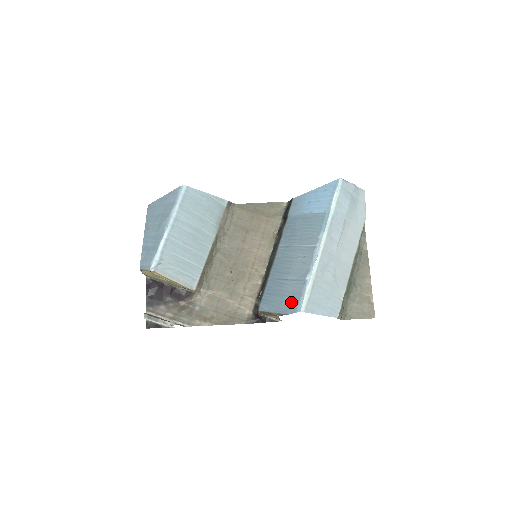
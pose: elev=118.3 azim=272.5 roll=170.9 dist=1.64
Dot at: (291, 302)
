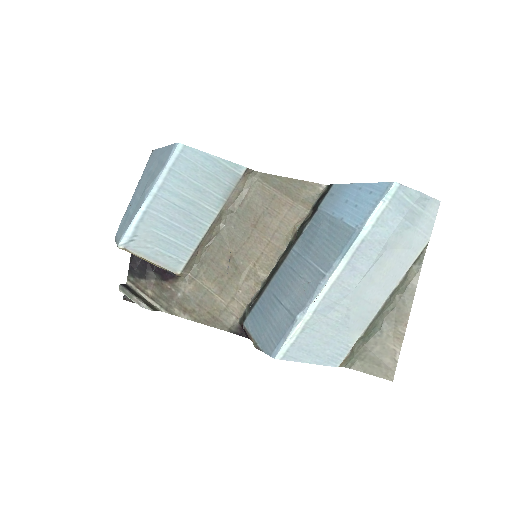
Dot at: (272, 338)
